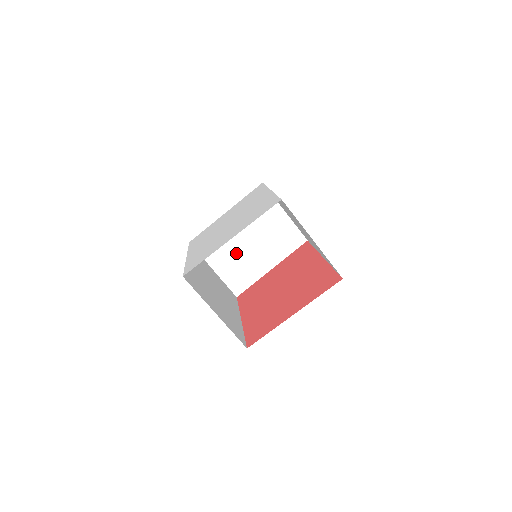
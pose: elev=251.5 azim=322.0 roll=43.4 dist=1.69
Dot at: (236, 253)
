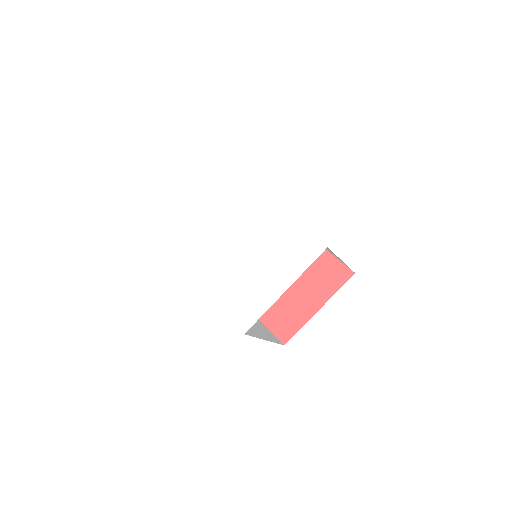
Dot at: occluded
